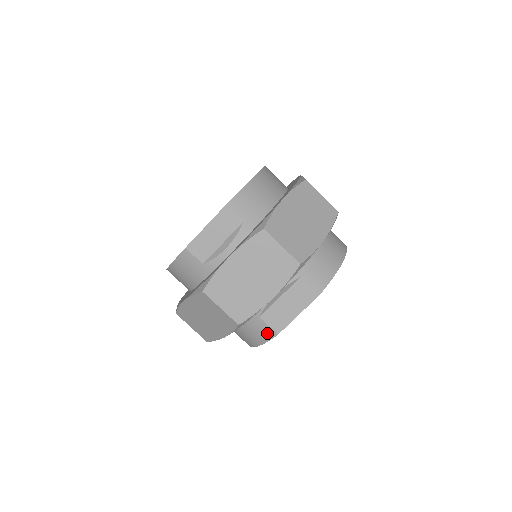
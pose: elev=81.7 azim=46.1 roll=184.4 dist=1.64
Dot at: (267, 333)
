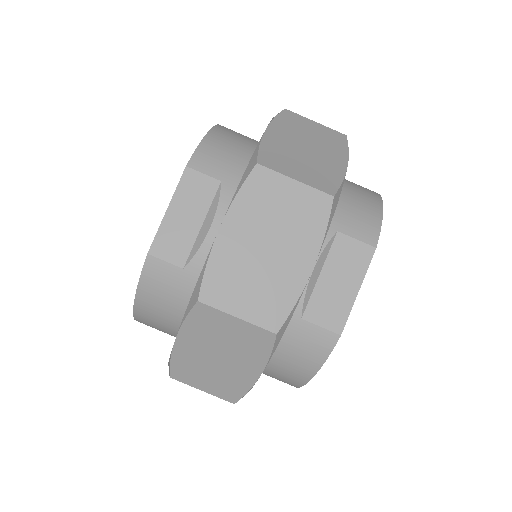
Dot at: (323, 341)
